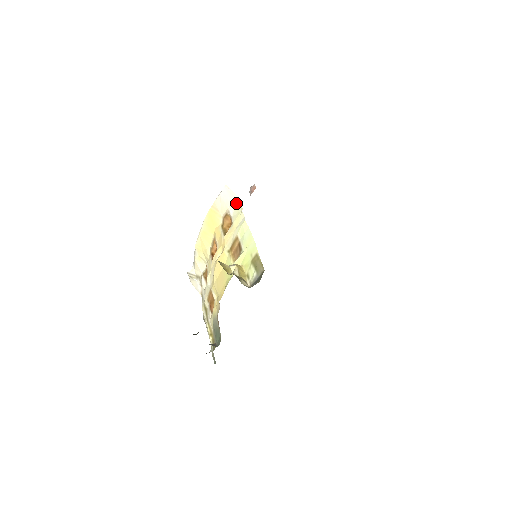
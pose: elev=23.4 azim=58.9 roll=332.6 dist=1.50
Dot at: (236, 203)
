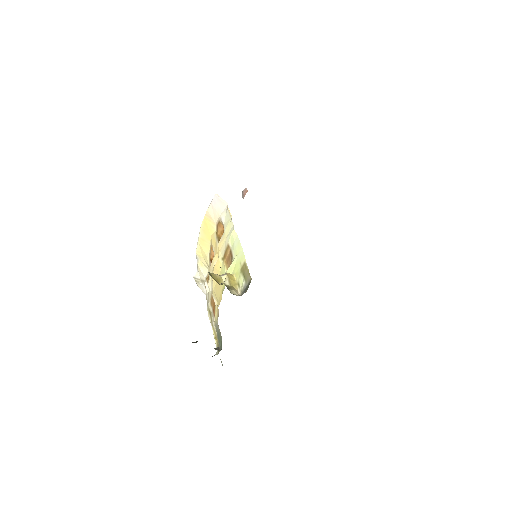
Dot at: (226, 211)
